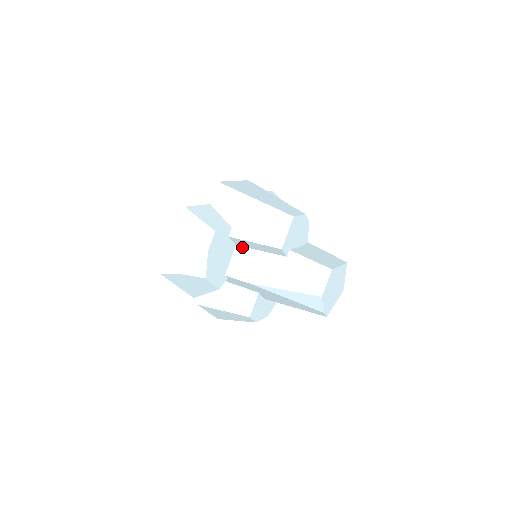
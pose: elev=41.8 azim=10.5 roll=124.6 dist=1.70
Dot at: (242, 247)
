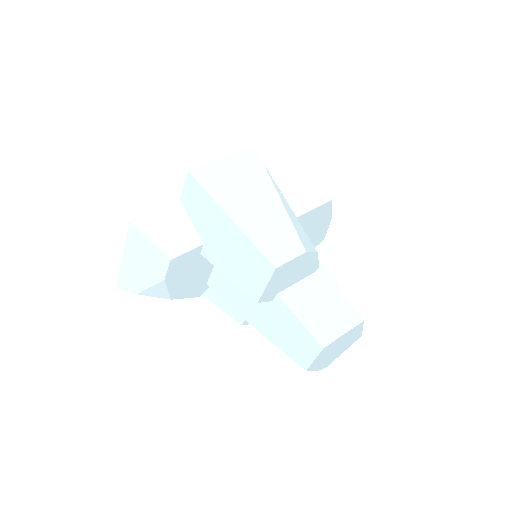
Dot at: occluded
